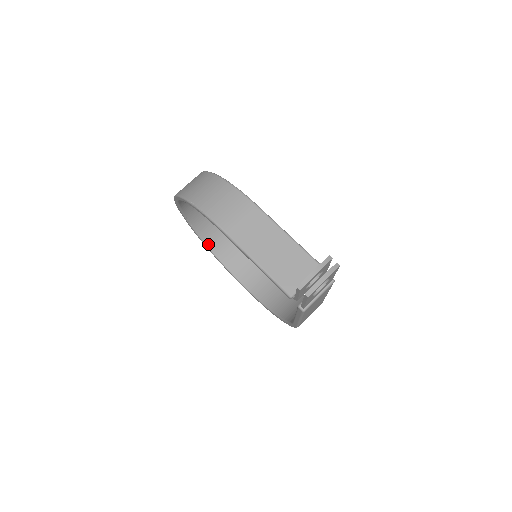
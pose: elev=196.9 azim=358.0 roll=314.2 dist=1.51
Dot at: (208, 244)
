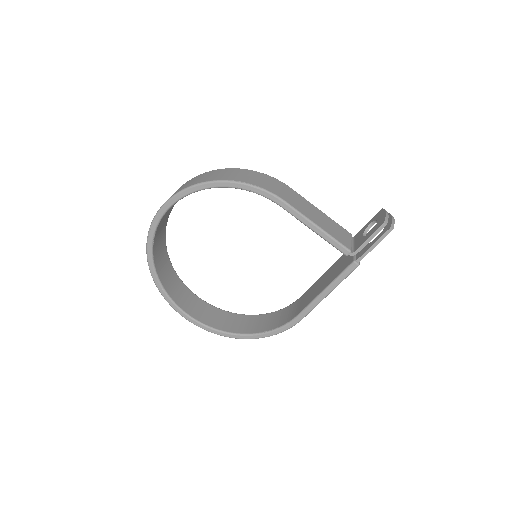
Dot at: (158, 273)
